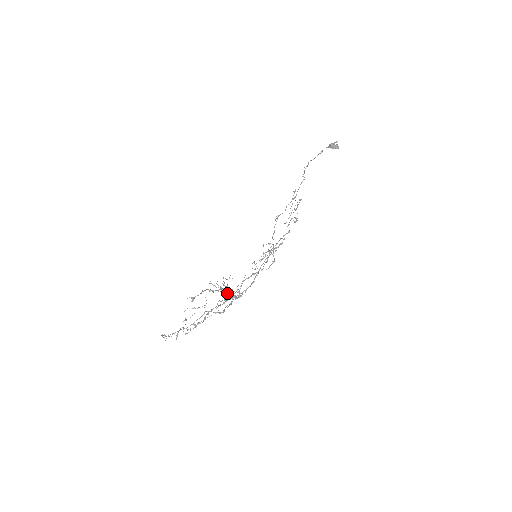
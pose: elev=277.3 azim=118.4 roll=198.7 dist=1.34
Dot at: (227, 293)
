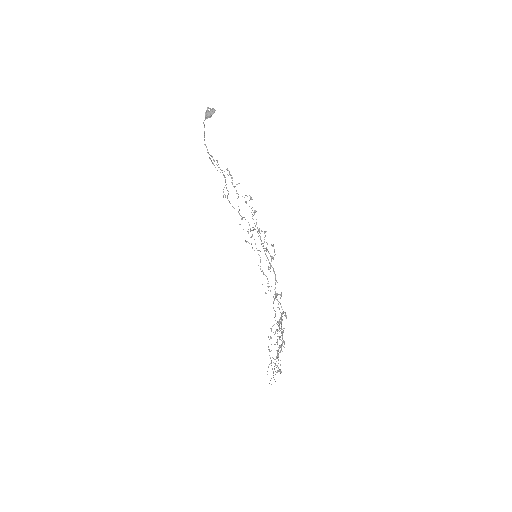
Dot at: (281, 320)
